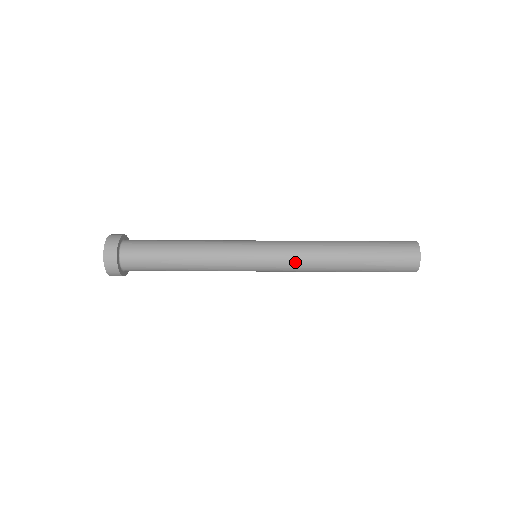
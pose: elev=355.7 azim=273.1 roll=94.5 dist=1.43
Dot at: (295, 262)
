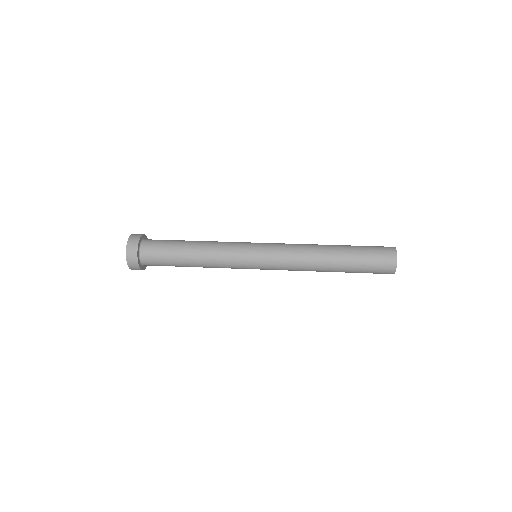
Dot at: (289, 270)
